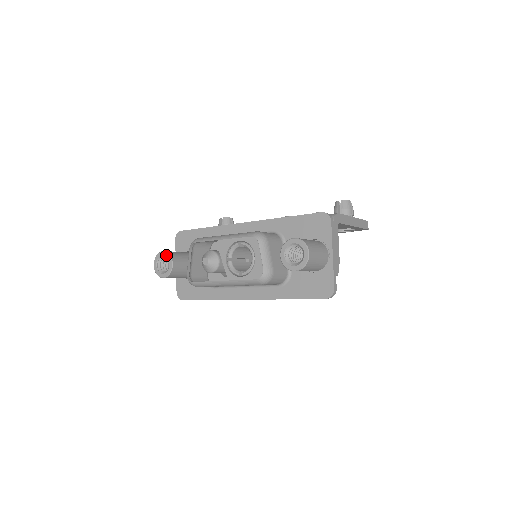
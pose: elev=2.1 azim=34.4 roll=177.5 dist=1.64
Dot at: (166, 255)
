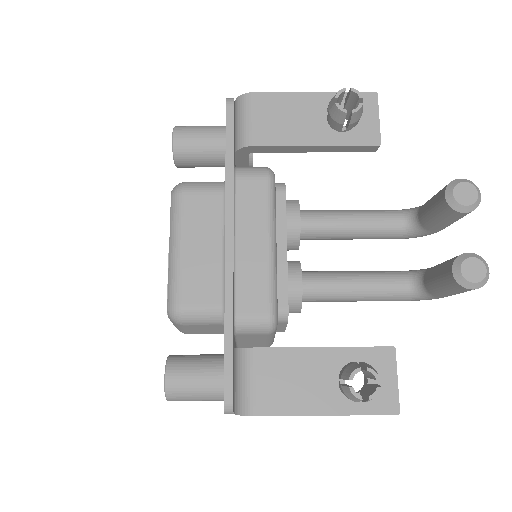
Dot at: (172, 148)
